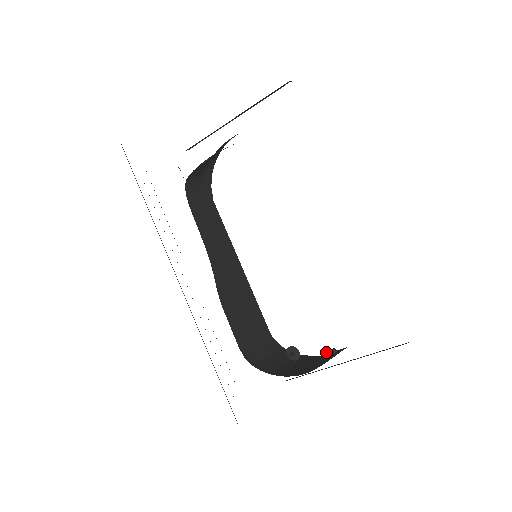
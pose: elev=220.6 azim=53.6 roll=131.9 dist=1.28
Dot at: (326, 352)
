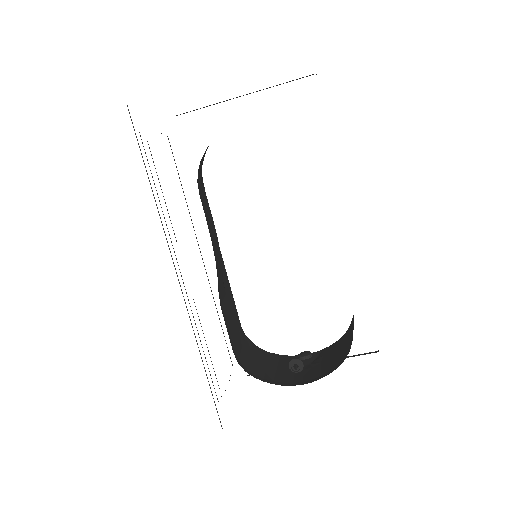
Dot at: (303, 355)
